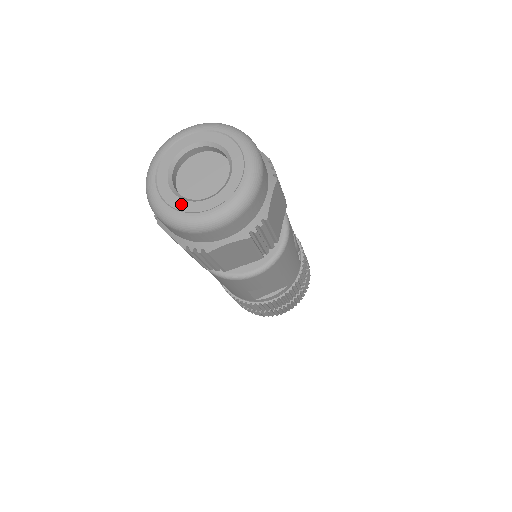
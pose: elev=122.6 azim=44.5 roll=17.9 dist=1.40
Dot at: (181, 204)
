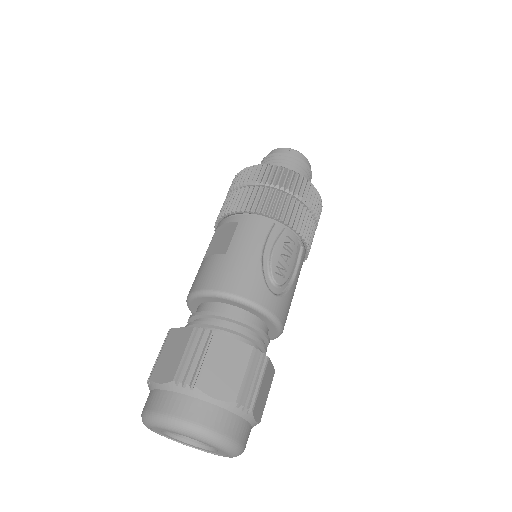
Dot at: (193, 446)
